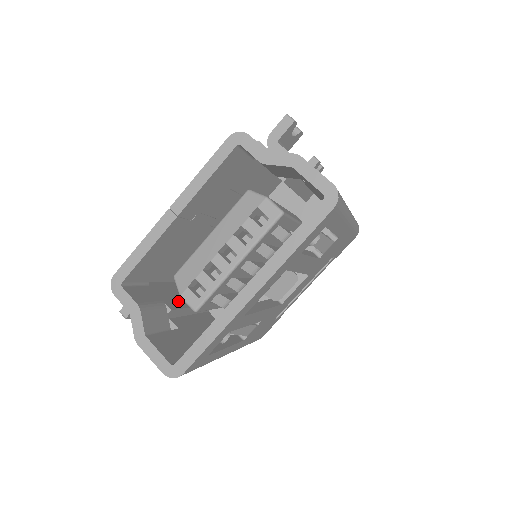
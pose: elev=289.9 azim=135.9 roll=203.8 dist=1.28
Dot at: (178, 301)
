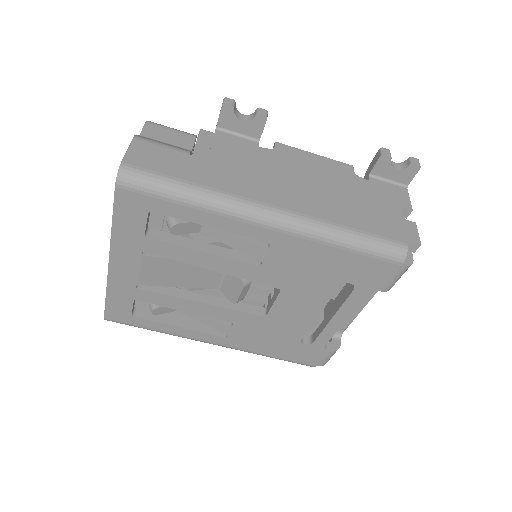
Dot at: occluded
